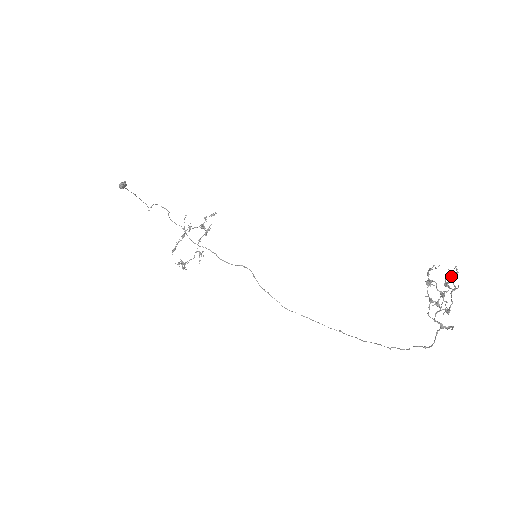
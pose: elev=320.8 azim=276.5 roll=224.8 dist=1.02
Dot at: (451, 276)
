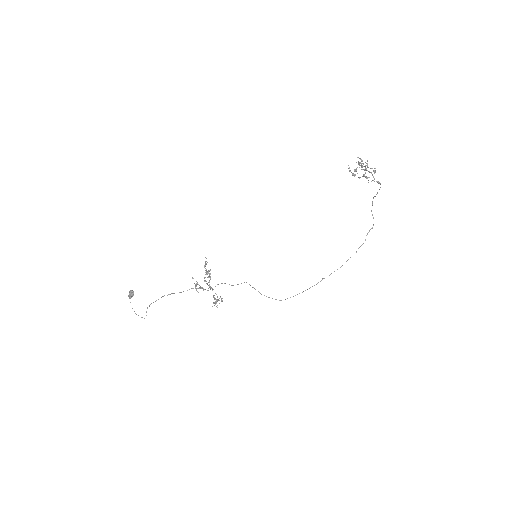
Dot at: (359, 163)
